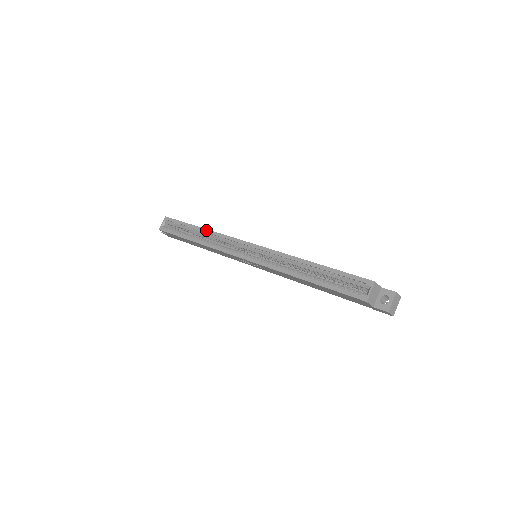
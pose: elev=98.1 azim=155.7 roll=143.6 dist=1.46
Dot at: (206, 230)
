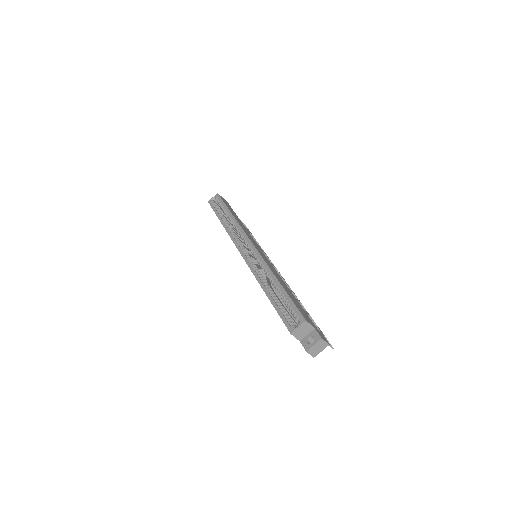
Dot at: (233, 217)
